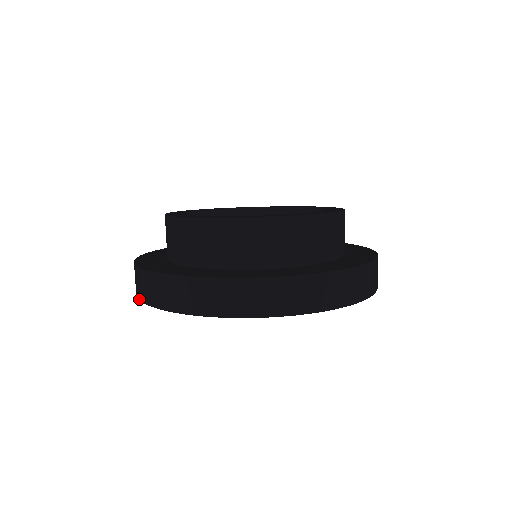
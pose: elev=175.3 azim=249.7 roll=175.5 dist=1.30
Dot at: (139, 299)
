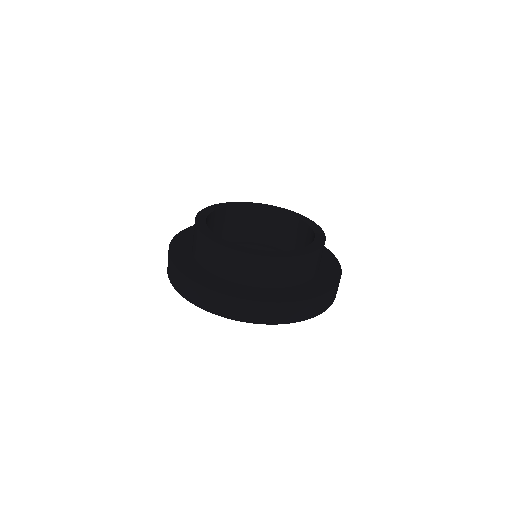
Dot at: (232, 319)
